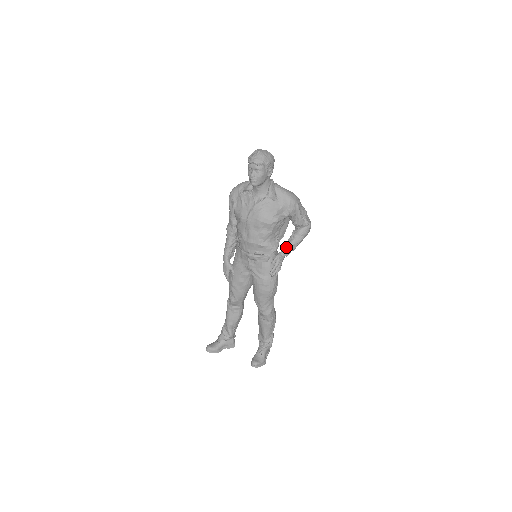
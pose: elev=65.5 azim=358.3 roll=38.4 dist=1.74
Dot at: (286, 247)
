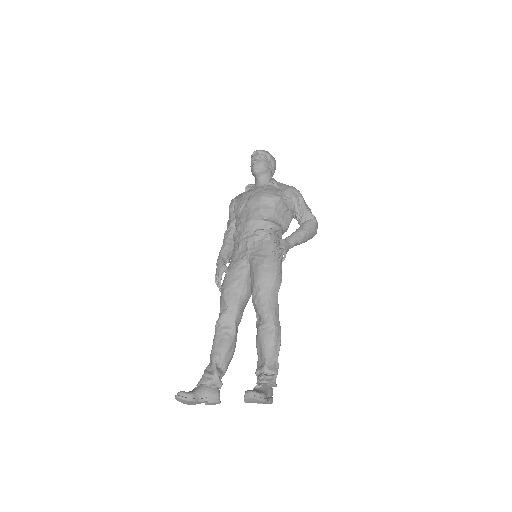
Dot at: (291, 234)
